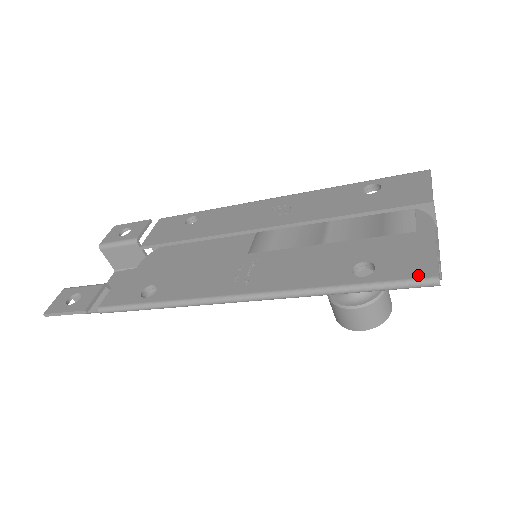
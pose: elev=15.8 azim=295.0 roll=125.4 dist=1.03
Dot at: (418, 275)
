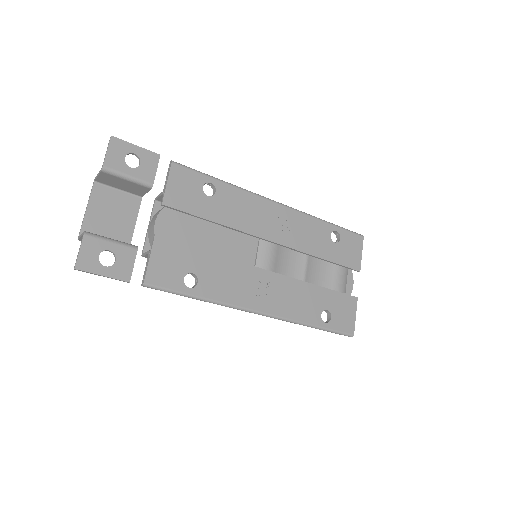
Dot at: (347, 331)
